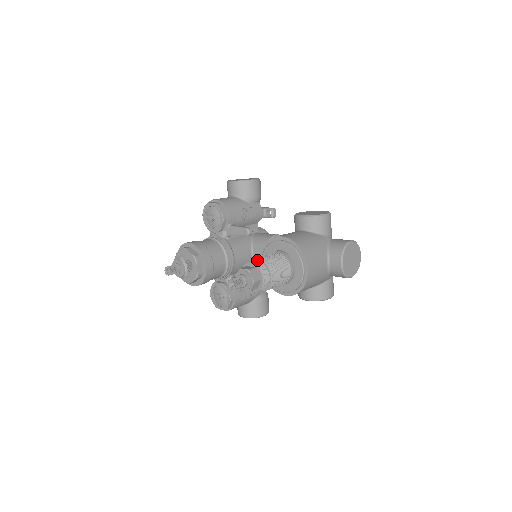
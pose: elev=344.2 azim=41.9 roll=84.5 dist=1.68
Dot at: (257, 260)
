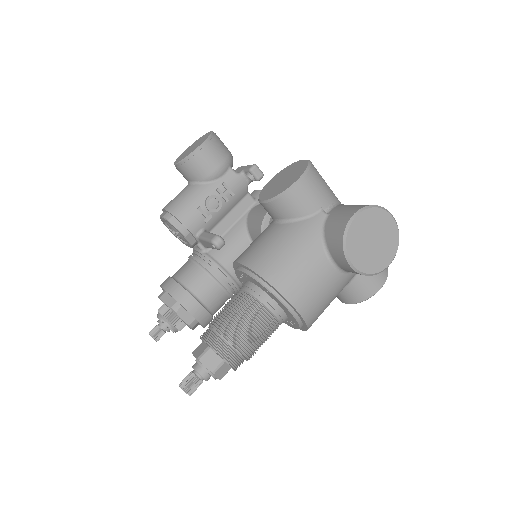
Dot at: (210, 329)
